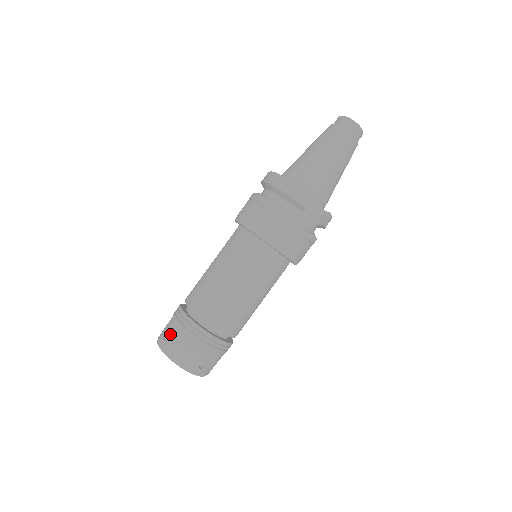
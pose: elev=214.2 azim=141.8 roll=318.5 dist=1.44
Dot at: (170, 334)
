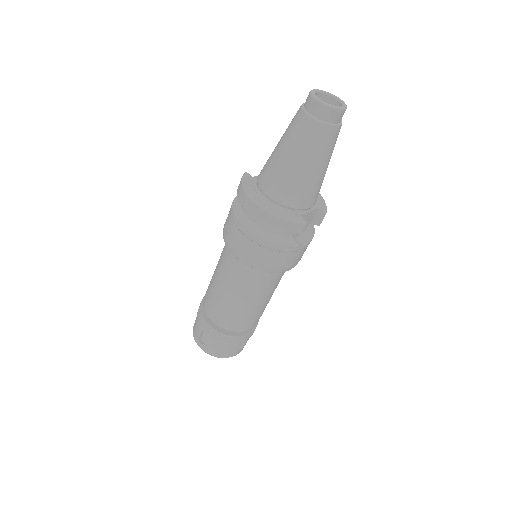
Dot at: (203, 336)
